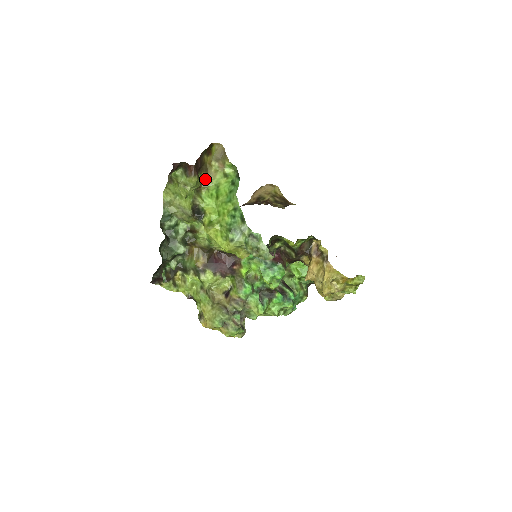
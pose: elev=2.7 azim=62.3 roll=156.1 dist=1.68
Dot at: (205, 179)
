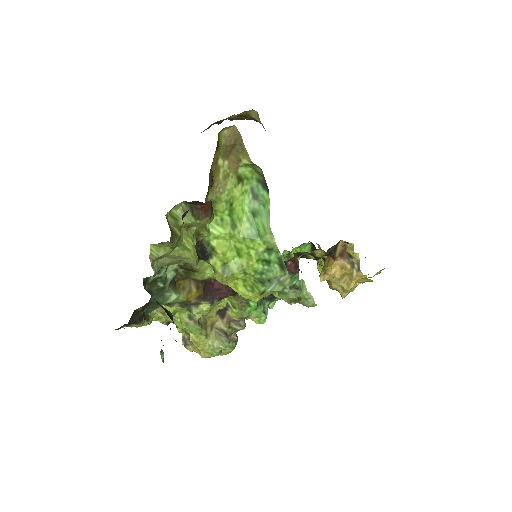
Dot at: (210, 196)
